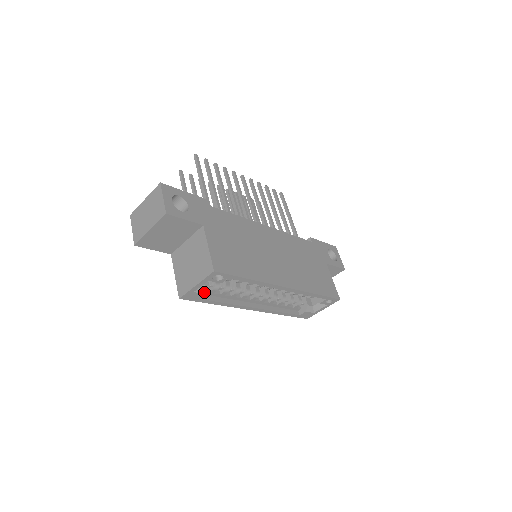
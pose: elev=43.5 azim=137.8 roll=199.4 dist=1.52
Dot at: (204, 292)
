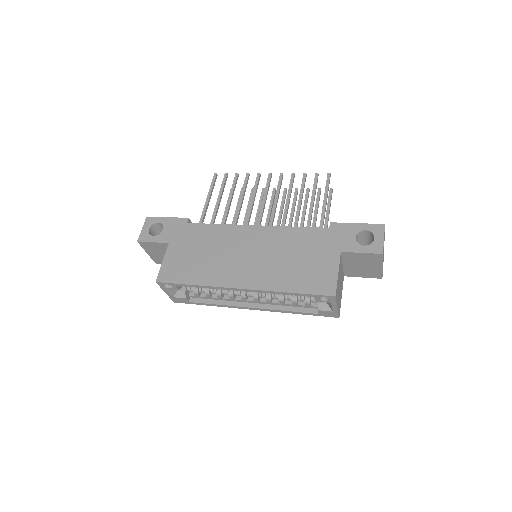
Dot at: (183, 297)
